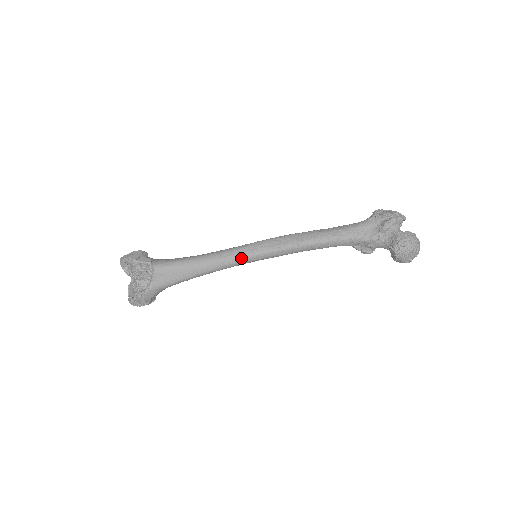
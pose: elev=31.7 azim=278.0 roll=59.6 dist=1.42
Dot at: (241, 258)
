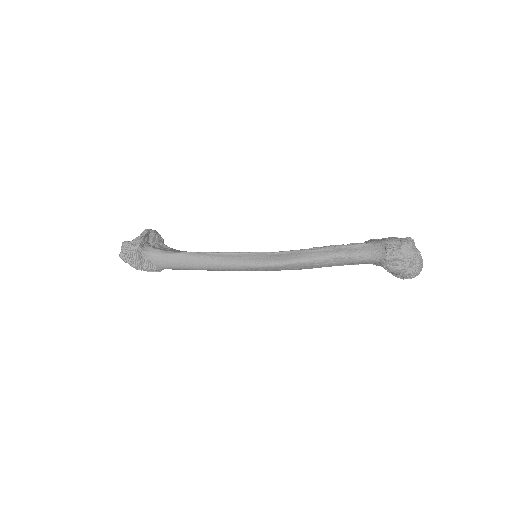
Dot at: occluded
